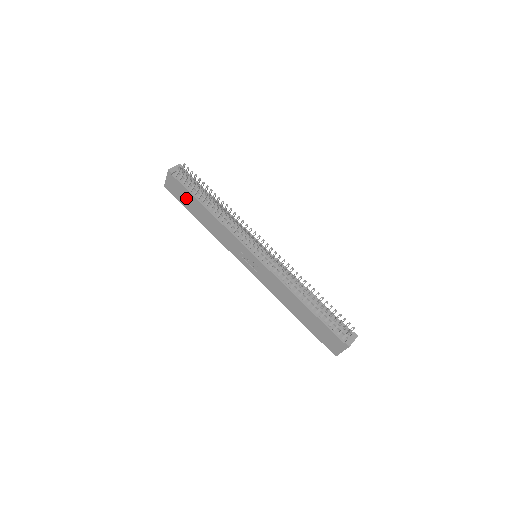
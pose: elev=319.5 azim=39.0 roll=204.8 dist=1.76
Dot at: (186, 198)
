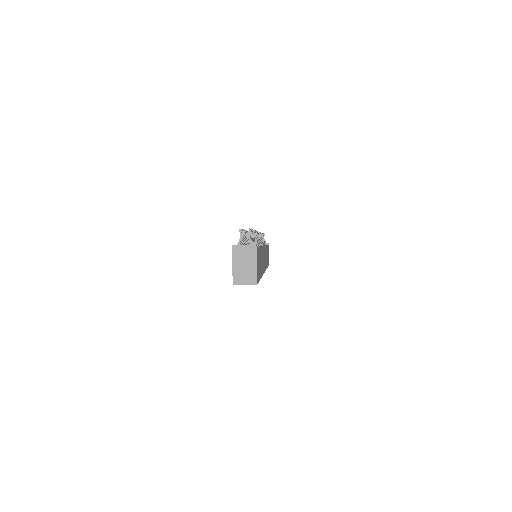
Dot at: occluded
